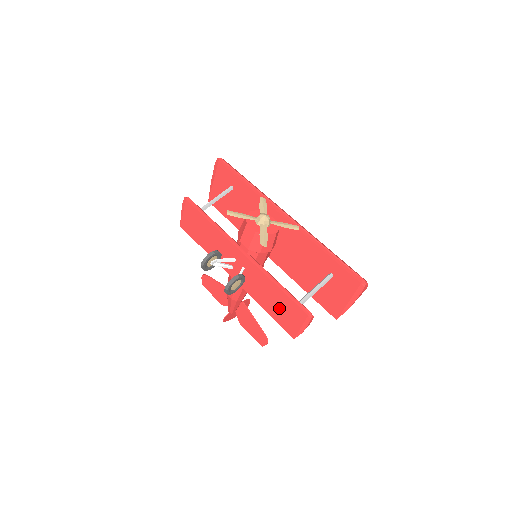
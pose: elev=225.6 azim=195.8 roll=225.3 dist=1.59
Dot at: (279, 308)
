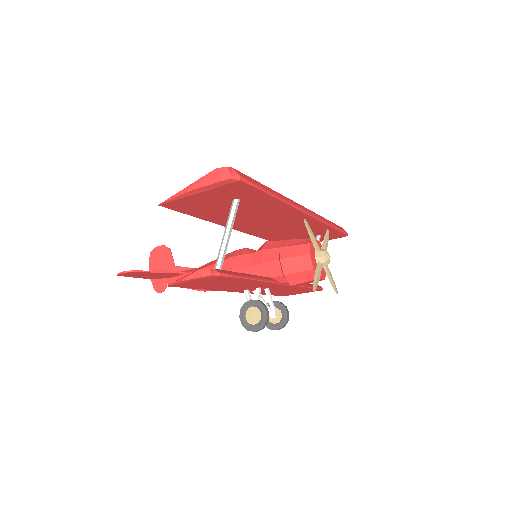
Dot at: occluded
